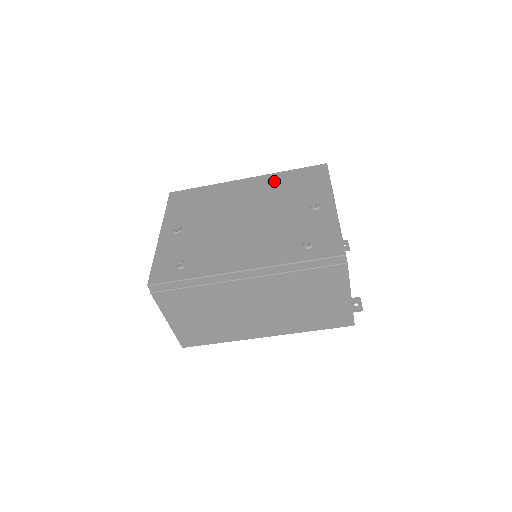
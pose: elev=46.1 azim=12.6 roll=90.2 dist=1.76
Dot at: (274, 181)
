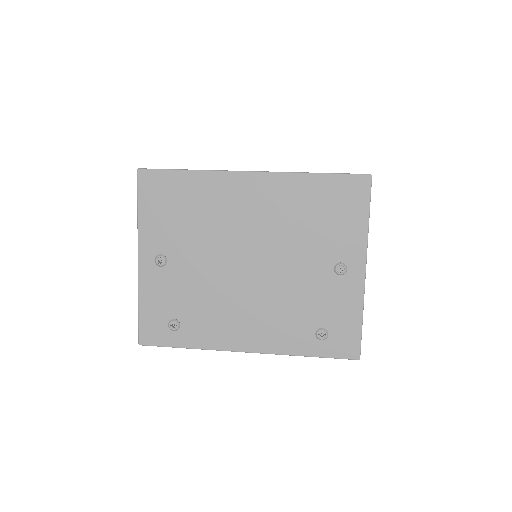
Dot at: (292, 194)
